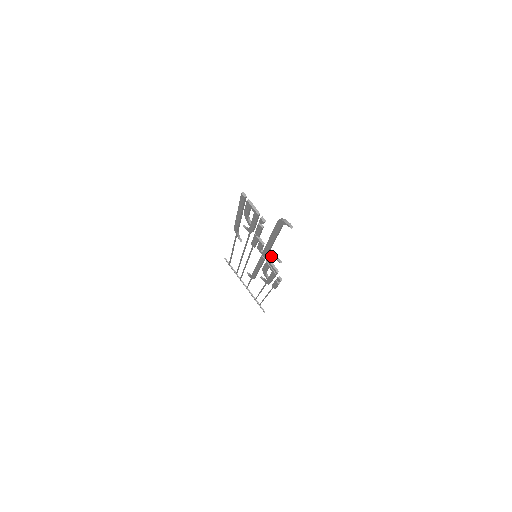
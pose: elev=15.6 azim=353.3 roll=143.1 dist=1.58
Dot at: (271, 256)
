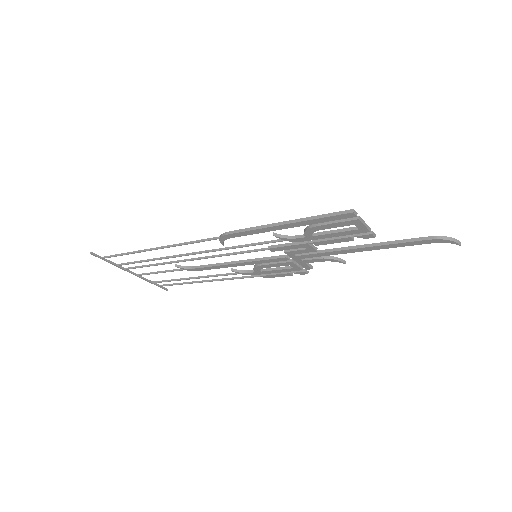
Dot at: (326, 259)
